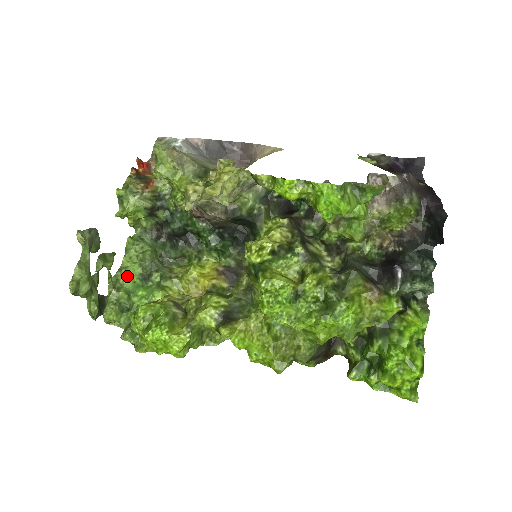
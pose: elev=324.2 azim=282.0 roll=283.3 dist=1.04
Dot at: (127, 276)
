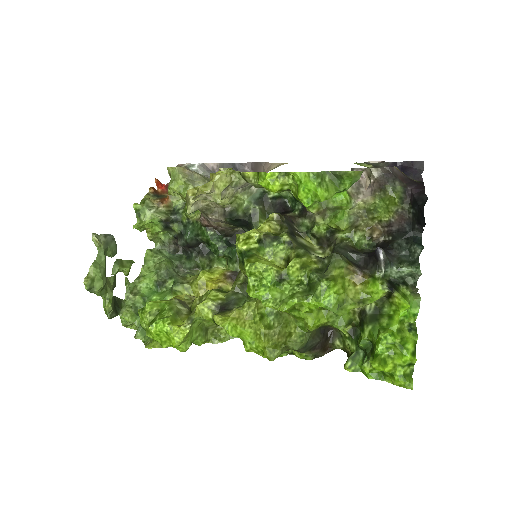
Dot at: (144, 283)
